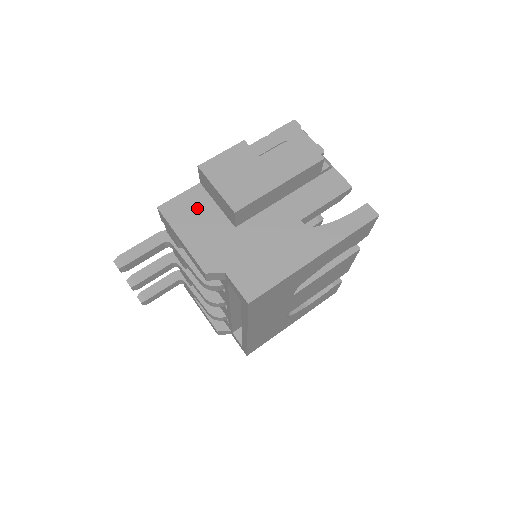
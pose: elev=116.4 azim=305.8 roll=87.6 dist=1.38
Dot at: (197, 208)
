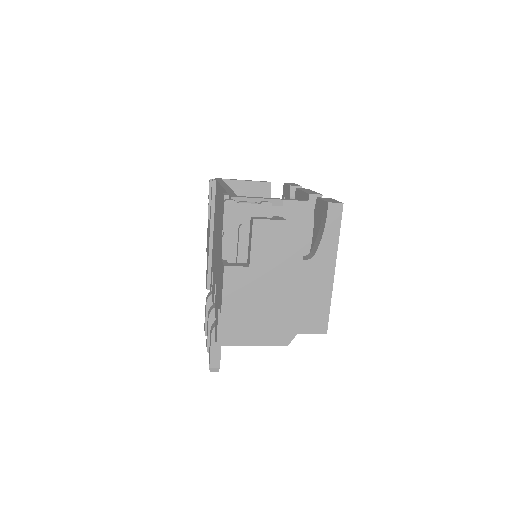
Dot at: (238, 321)
